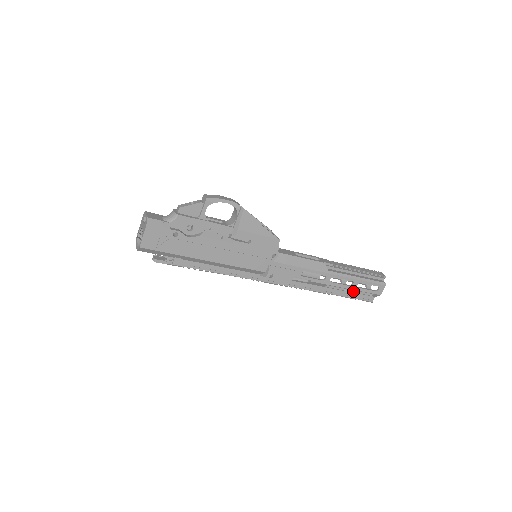
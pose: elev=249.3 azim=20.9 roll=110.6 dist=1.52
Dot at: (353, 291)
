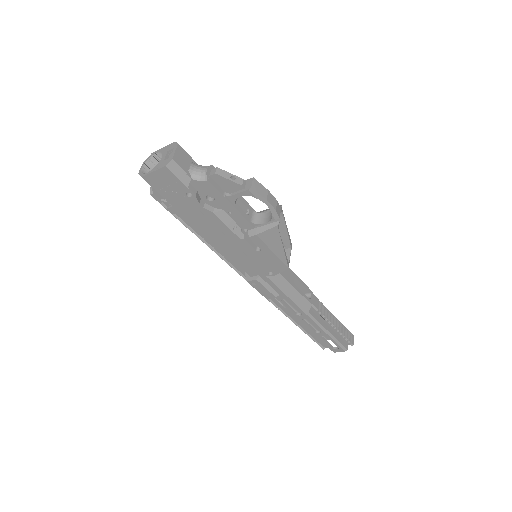
Dot at: occluded
